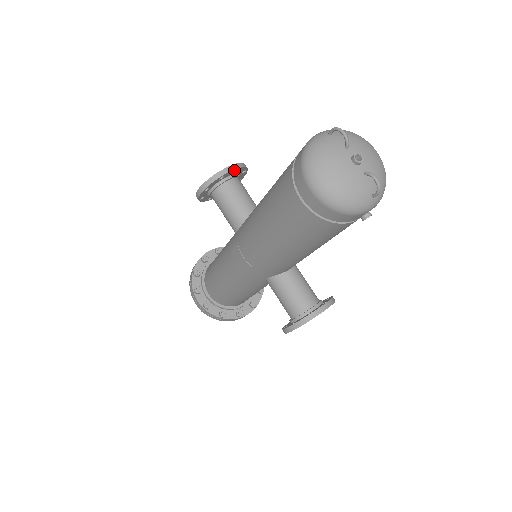
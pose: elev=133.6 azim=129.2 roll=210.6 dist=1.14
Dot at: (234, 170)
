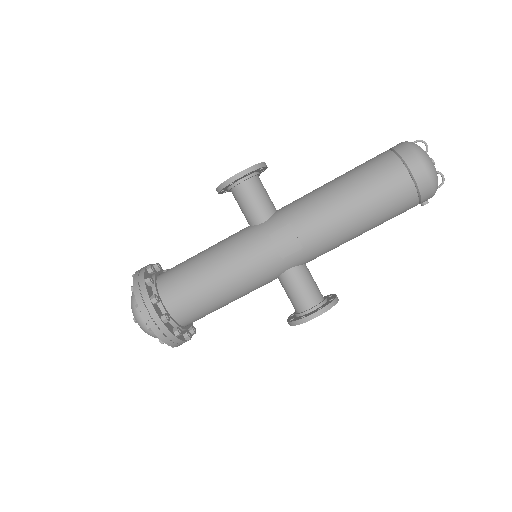
Dot at: (265, 168)
